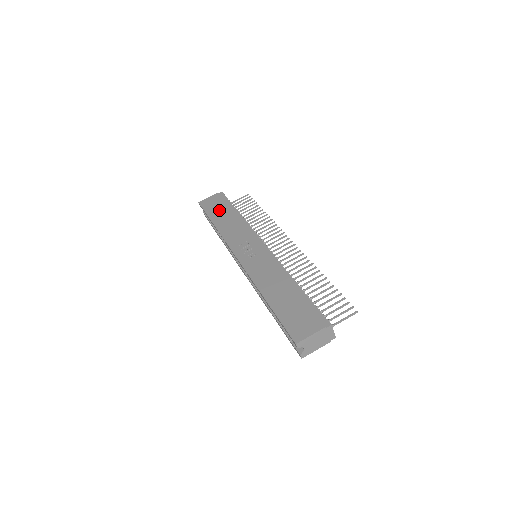
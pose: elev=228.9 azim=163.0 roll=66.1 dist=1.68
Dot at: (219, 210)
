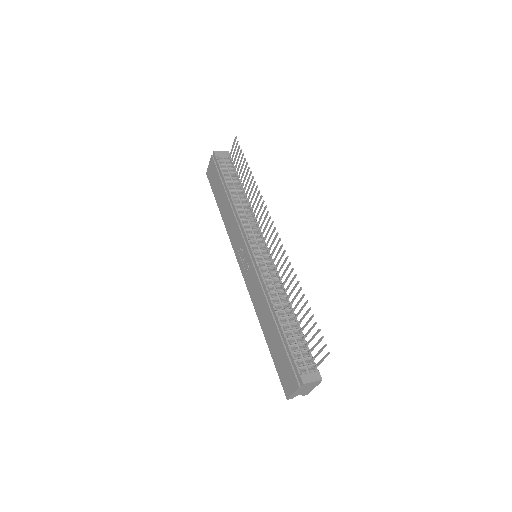
Dot at: (218, 189)
